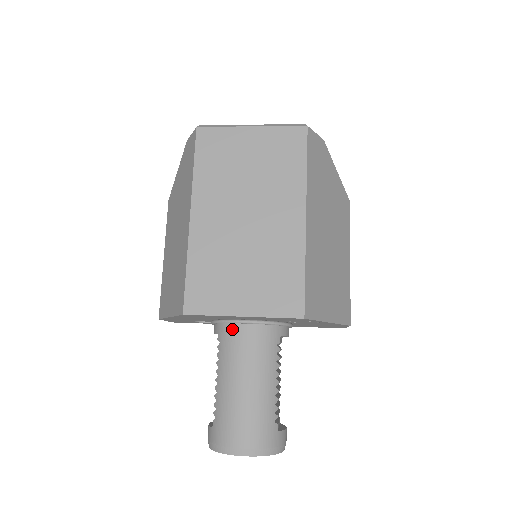
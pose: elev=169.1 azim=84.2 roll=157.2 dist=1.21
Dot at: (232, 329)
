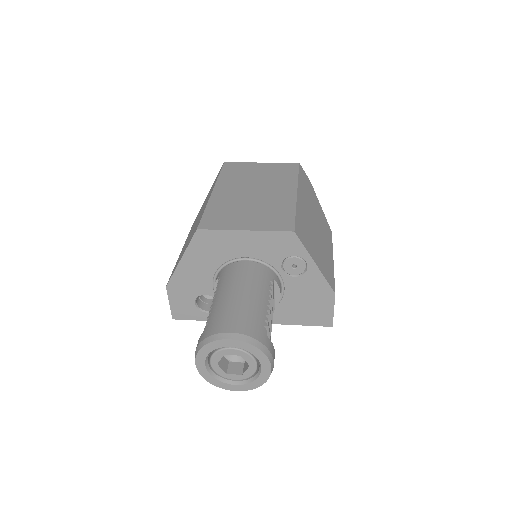
Dot at: (233, 266)
